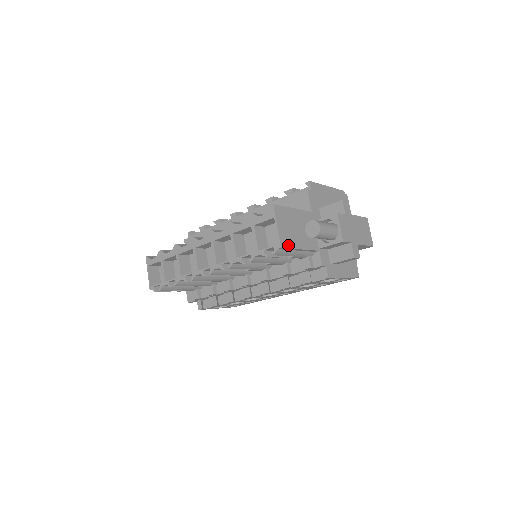
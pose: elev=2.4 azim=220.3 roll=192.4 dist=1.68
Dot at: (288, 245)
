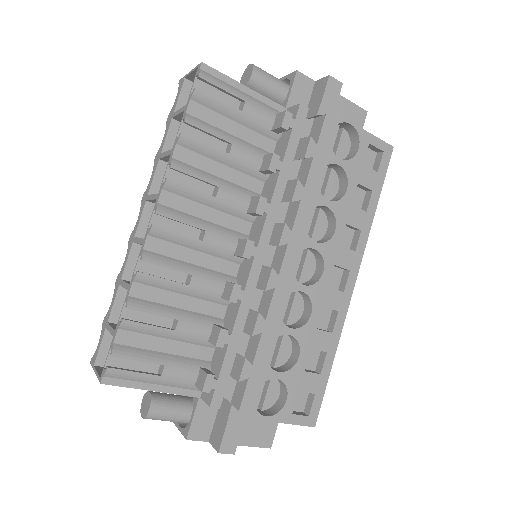
Dot at: (217, 73)
